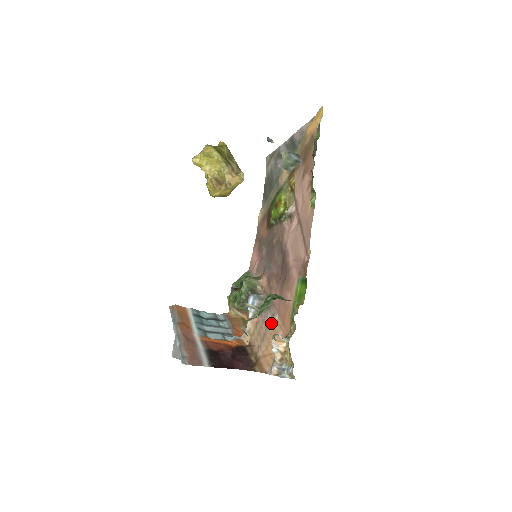
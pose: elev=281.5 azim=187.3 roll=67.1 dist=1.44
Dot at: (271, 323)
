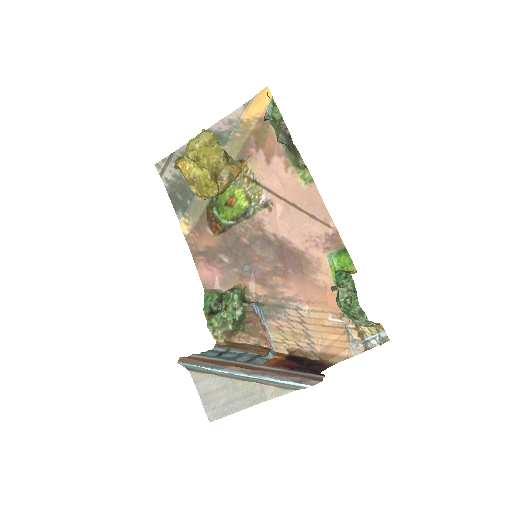
Dot at: (304, 316)
